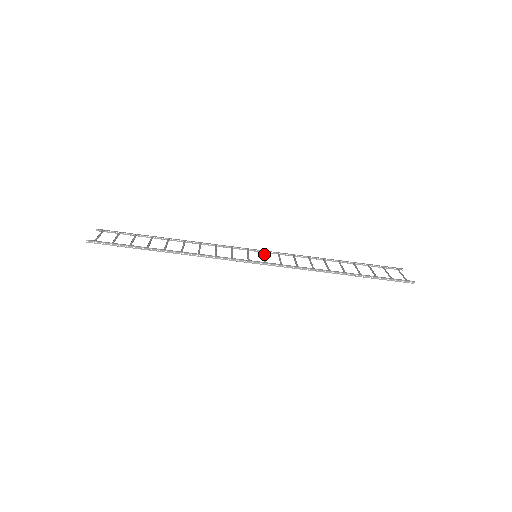
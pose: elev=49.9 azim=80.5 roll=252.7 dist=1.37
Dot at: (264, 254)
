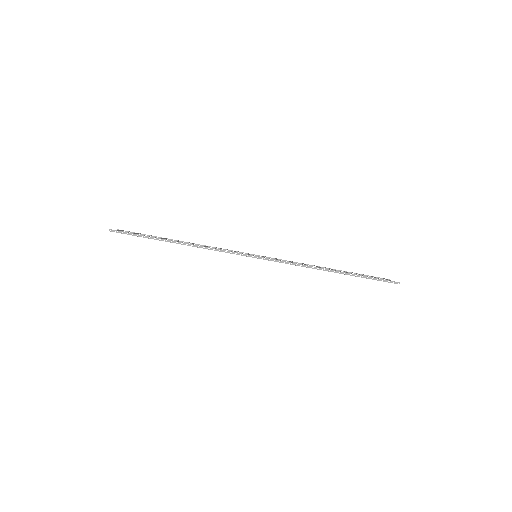
Dot at: (263, 256)
